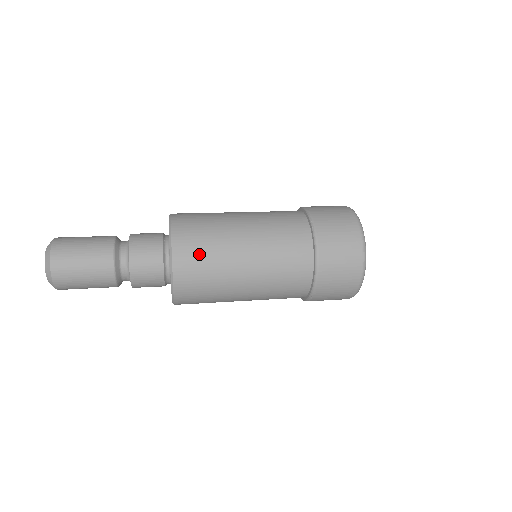
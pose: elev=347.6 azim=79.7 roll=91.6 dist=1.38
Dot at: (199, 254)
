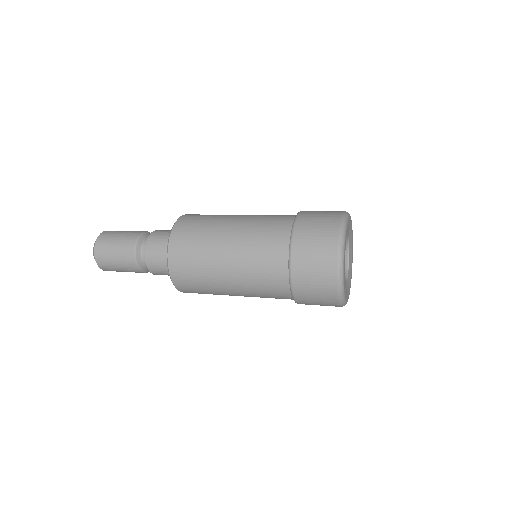
Dot at: (199, 218)
